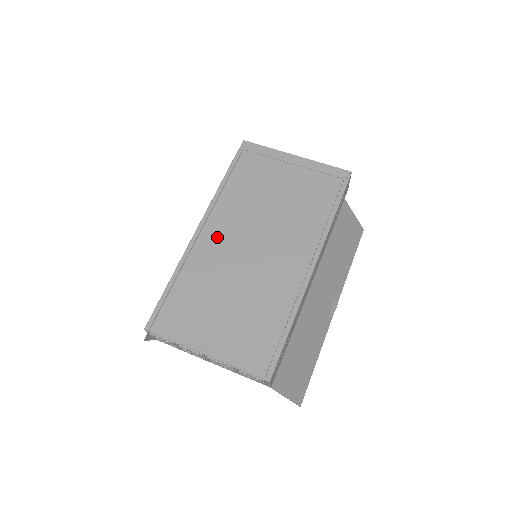
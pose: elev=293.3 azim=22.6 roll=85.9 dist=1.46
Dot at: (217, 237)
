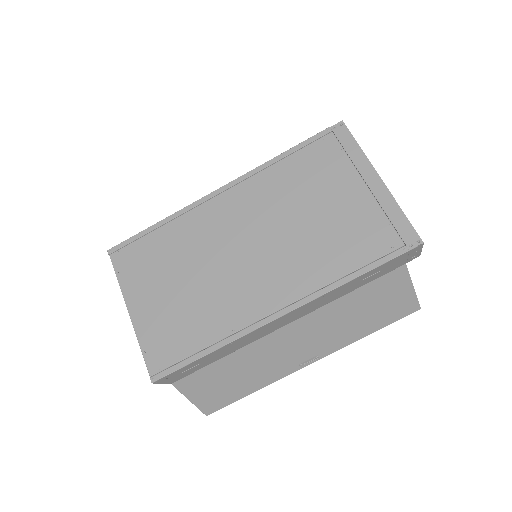
Dot at: (226, 211)
